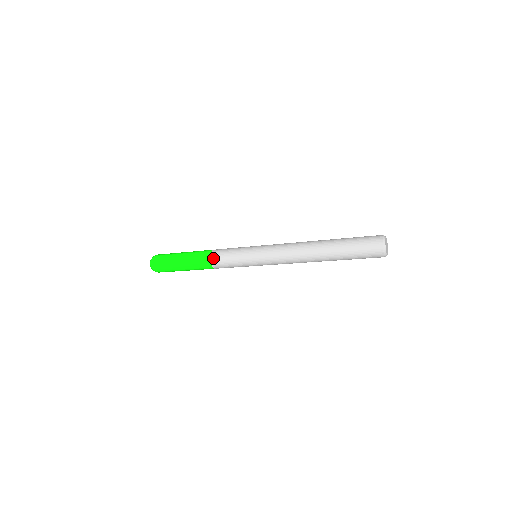
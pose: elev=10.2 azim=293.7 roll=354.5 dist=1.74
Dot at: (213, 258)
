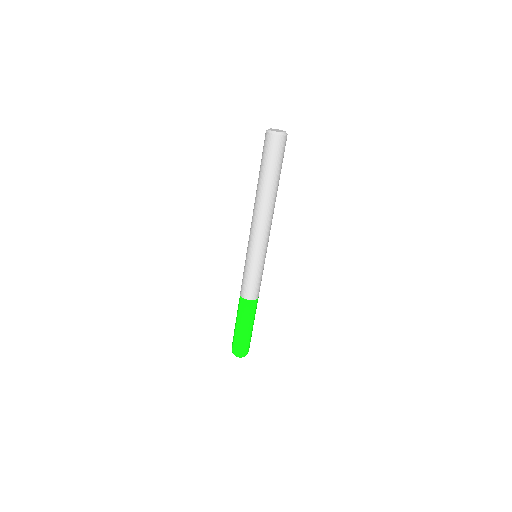
Dot at: (240, 292)
